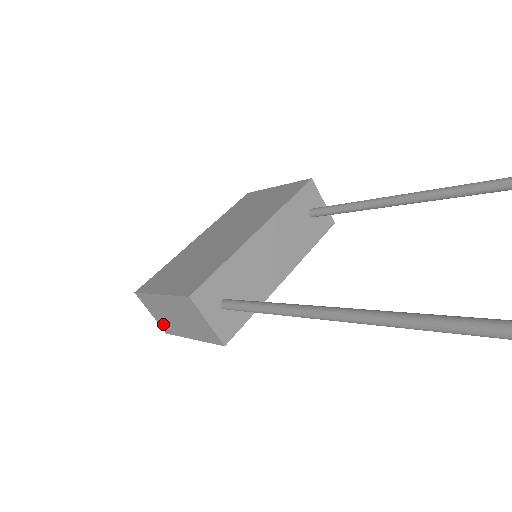
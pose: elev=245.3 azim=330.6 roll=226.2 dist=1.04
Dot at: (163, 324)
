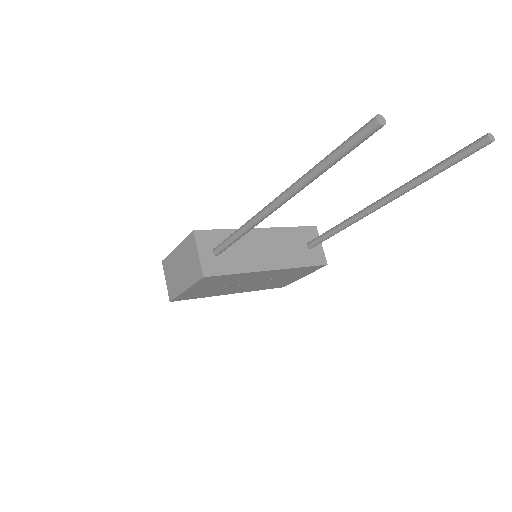
Dot at: (171, 289)
